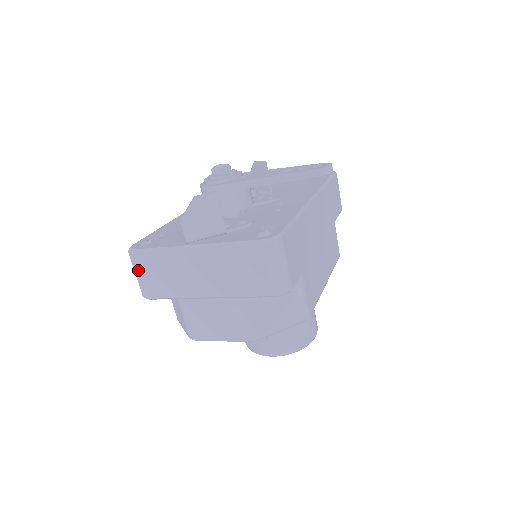
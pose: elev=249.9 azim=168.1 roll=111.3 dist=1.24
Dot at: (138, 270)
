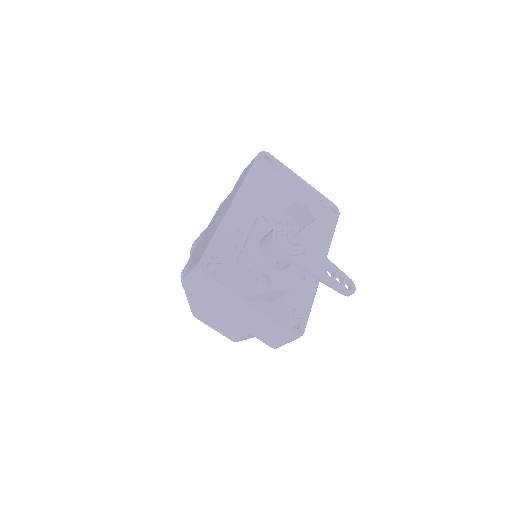
Dot at: (197, 283)
